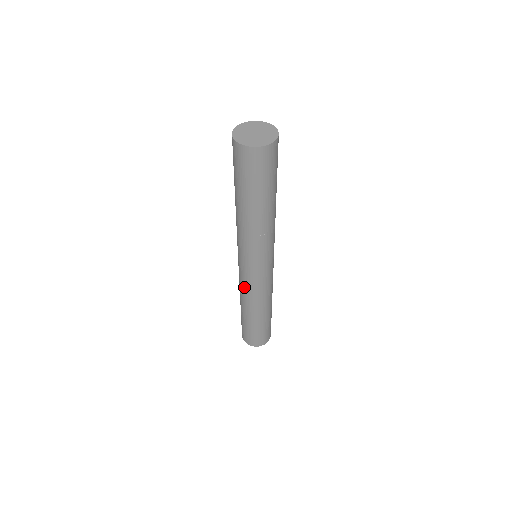
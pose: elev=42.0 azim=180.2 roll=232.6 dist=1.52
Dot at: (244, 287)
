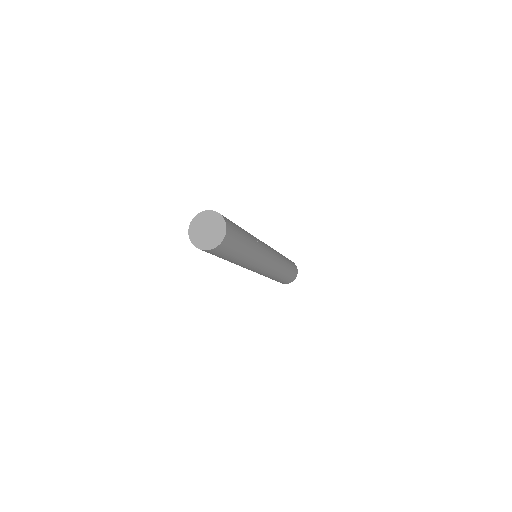
Dot at: occluded
